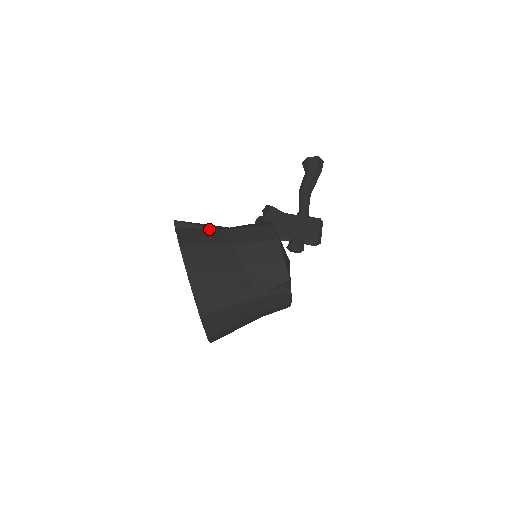
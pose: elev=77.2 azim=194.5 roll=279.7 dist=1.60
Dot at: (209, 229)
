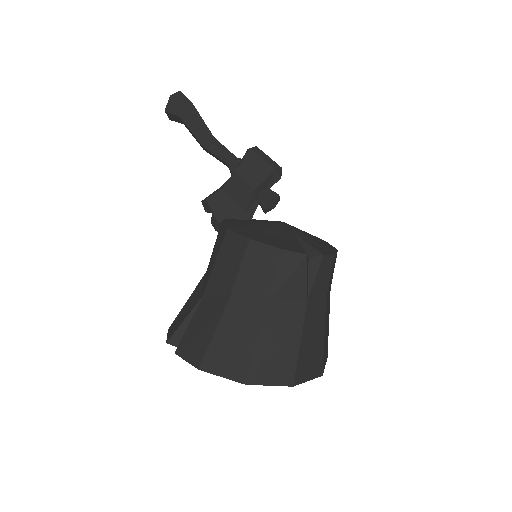
Dot at: (196, 310)
